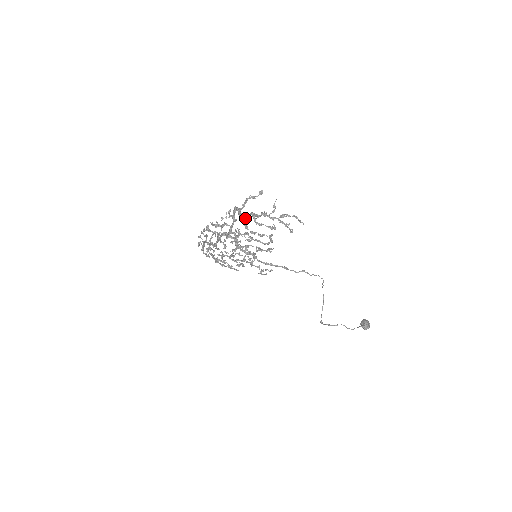
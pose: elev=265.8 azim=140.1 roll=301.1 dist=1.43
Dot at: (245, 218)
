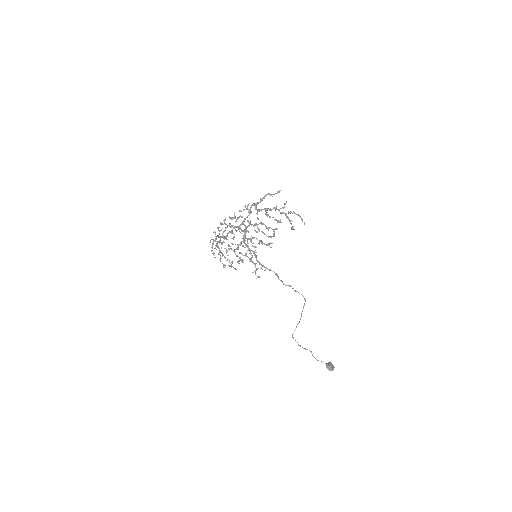
Dot at: (259, 211)
